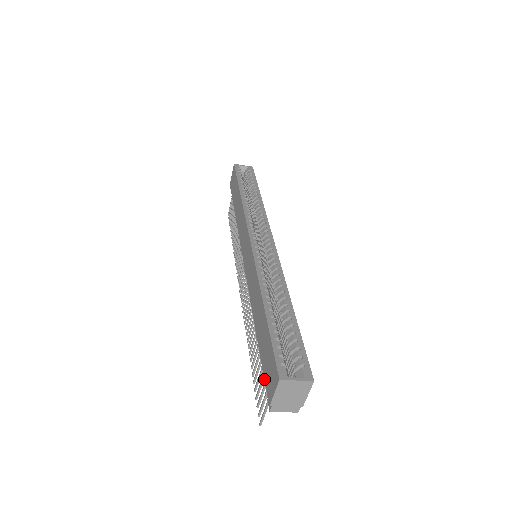
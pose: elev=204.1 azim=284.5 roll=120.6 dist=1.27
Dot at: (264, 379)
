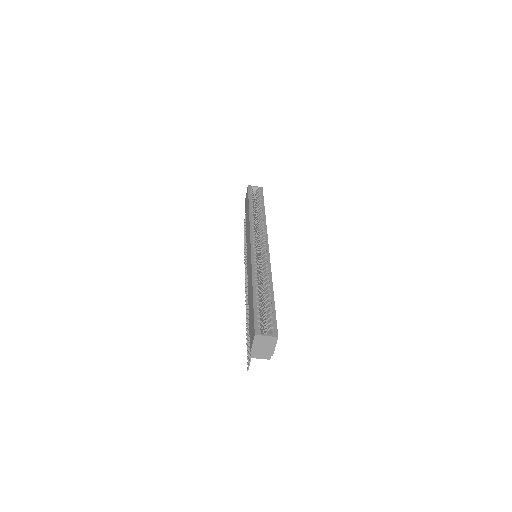
Dot at: occluded
